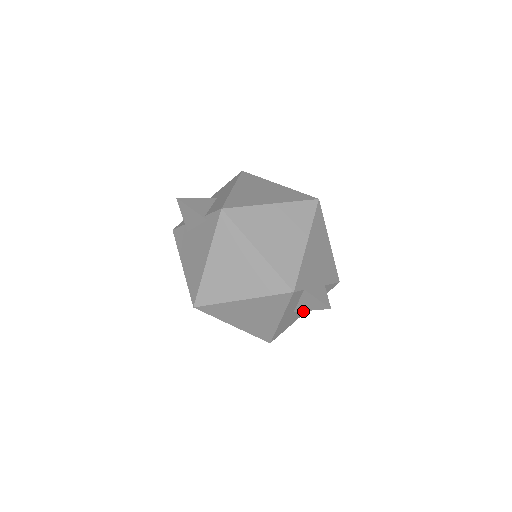
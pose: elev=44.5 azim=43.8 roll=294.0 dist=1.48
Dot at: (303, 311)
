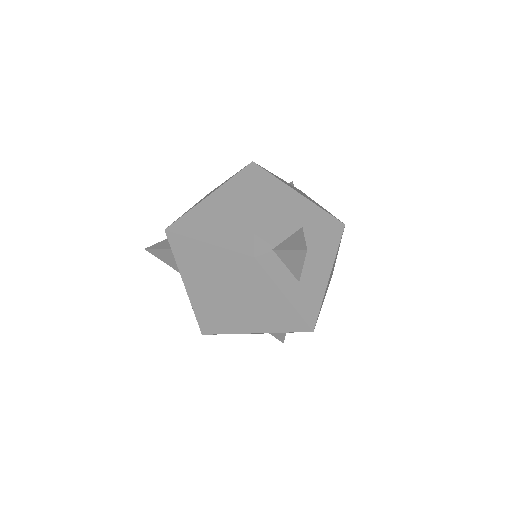
Dot at: (322, 277)
